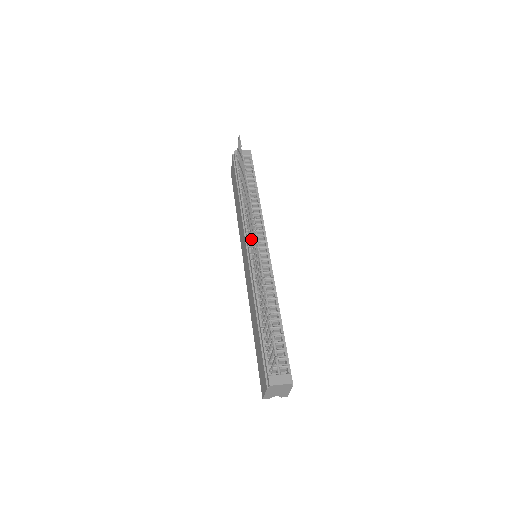
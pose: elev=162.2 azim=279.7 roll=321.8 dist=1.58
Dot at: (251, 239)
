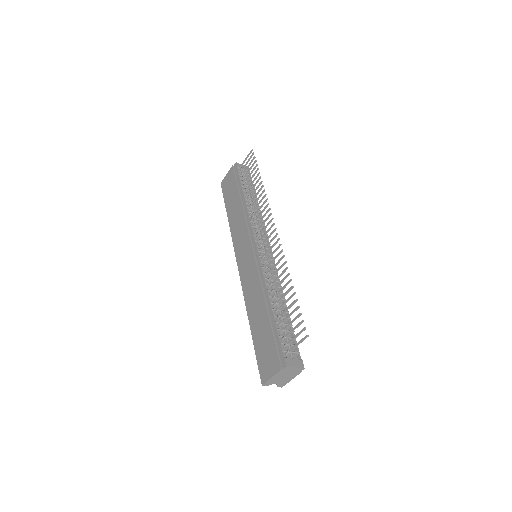
Dot at: (262, 237)
